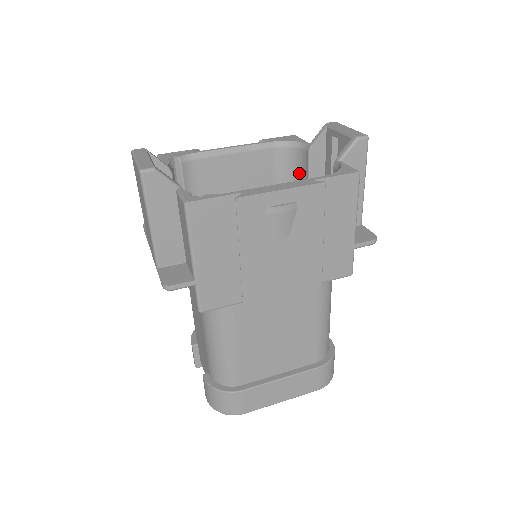
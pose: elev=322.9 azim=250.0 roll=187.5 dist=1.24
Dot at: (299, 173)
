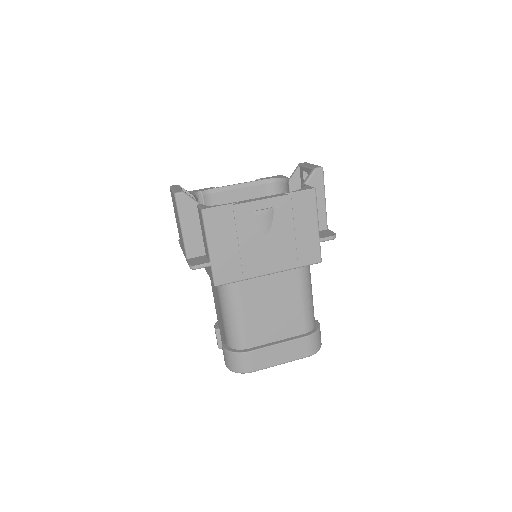
Dot at: occluded
